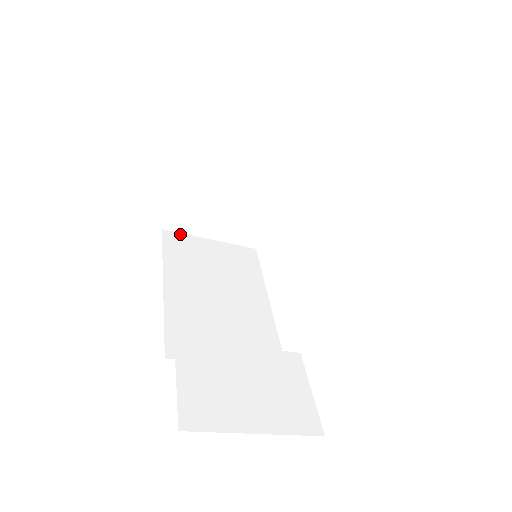
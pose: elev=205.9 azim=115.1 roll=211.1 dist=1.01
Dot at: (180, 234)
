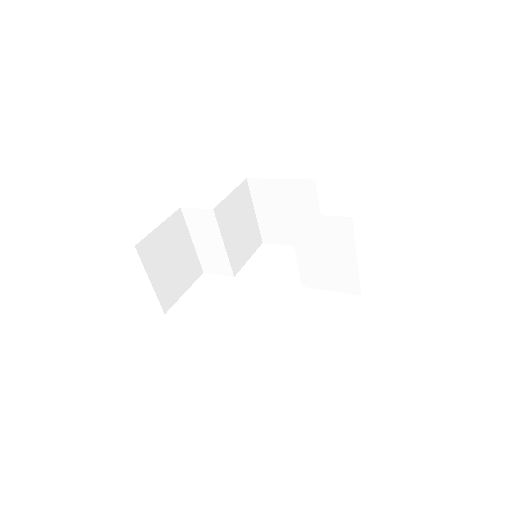
Dot at: (142, 259)
